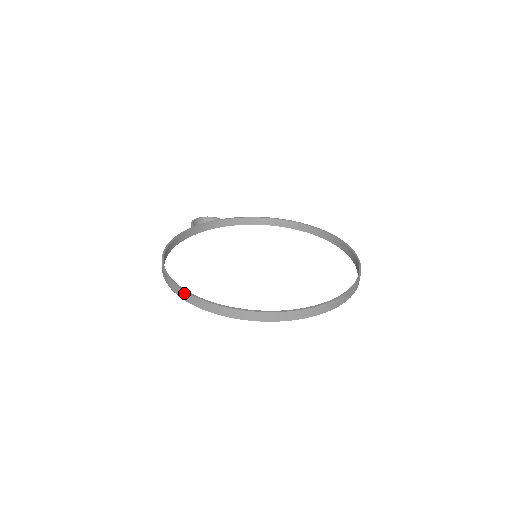
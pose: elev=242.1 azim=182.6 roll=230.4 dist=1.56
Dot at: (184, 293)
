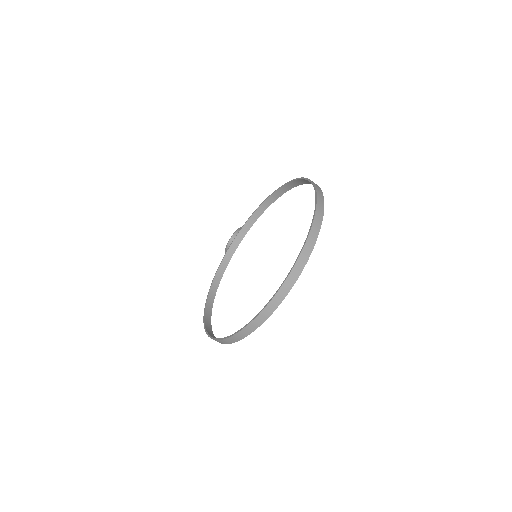
Dot at: occluded
